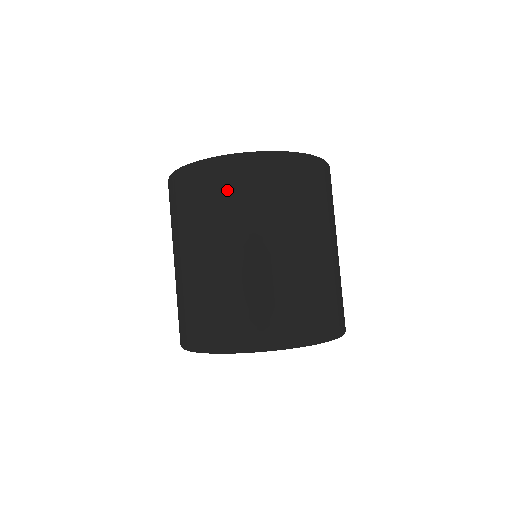
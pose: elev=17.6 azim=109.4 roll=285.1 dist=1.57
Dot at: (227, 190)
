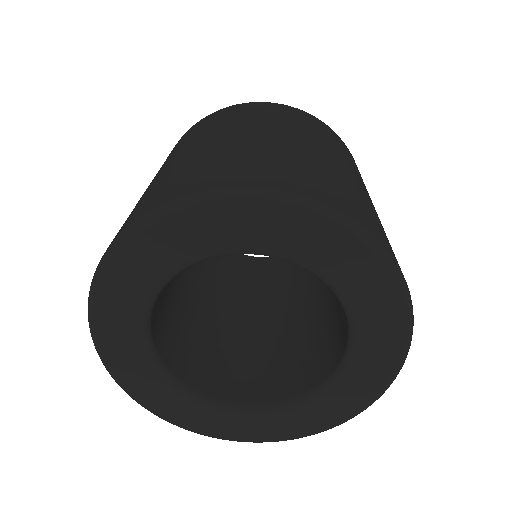
Dot at: (218, 118)
